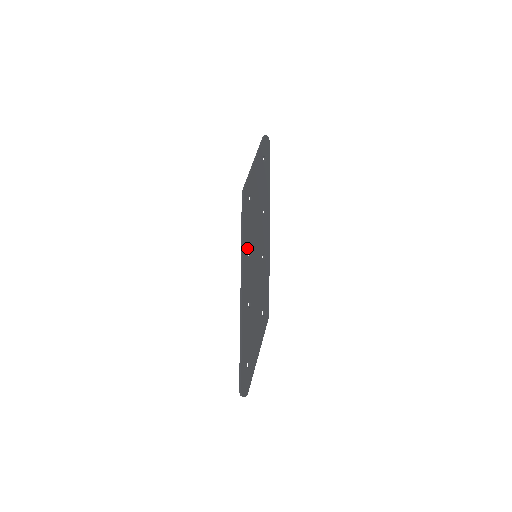
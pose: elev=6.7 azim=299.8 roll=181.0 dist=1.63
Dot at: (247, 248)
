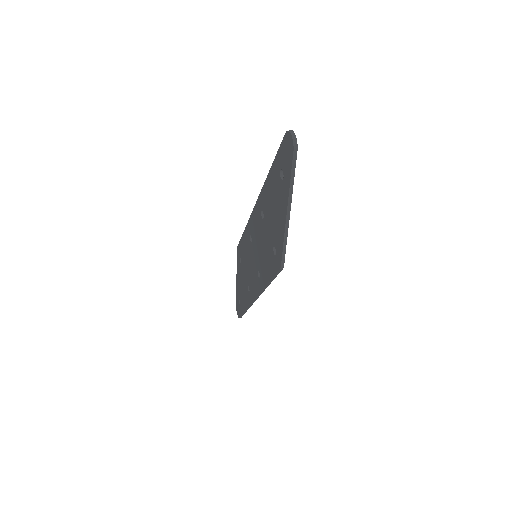
Dot at: occluded
